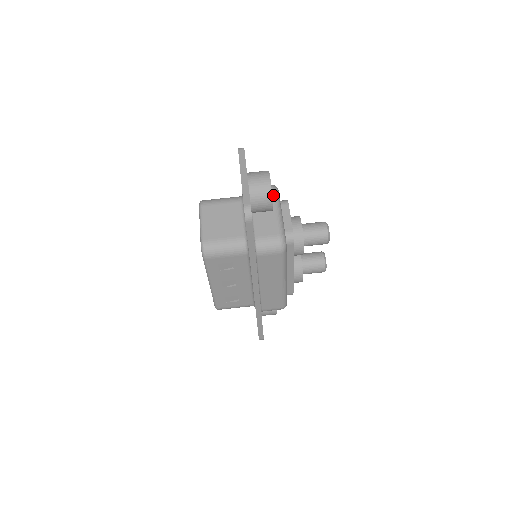
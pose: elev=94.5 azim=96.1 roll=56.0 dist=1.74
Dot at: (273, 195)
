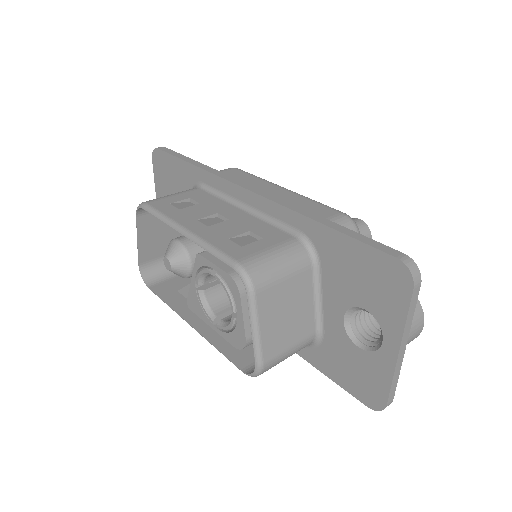
Dot at: occluded
